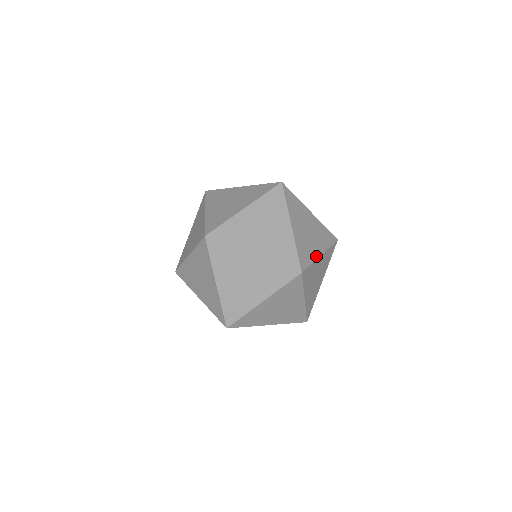
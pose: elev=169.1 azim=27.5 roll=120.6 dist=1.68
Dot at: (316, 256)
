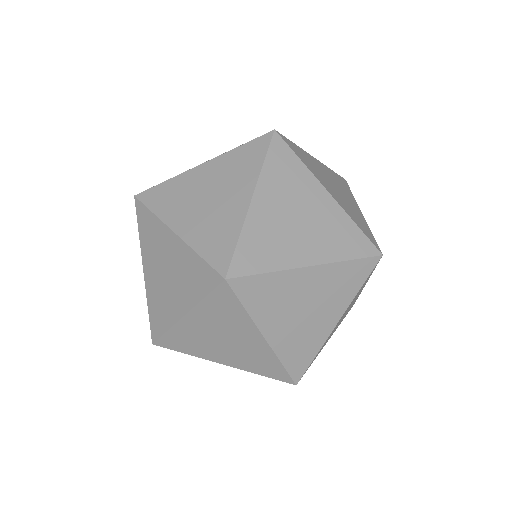
Dot at: (291, 264)
